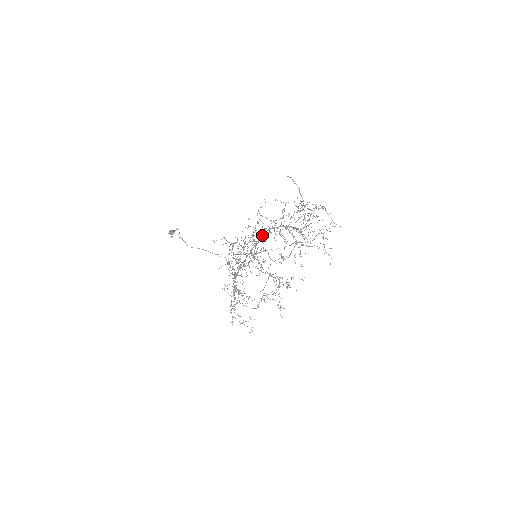
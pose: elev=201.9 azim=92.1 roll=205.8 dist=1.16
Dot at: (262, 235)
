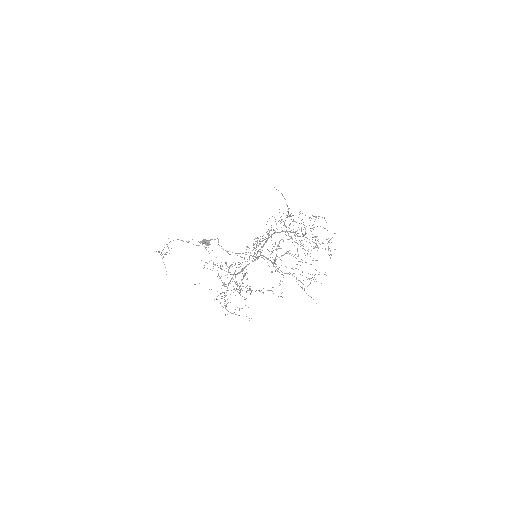
Dot at: occluded
